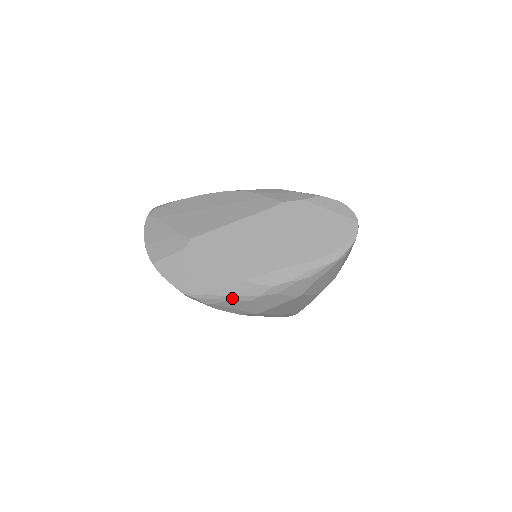
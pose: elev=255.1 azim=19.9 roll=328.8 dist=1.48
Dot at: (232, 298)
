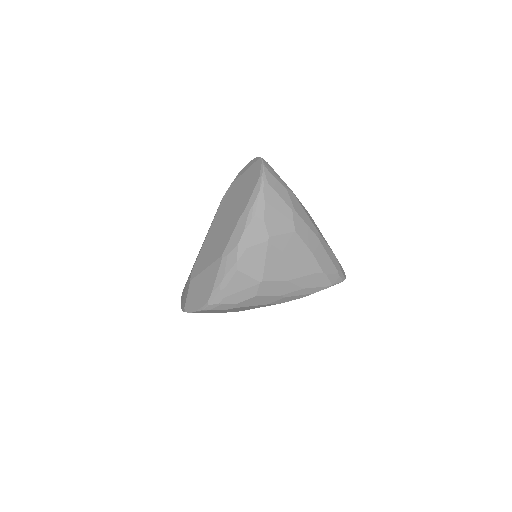
Dot at: (226, 280)
